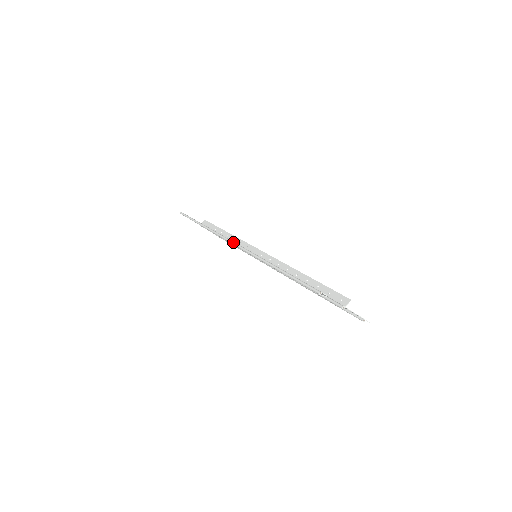
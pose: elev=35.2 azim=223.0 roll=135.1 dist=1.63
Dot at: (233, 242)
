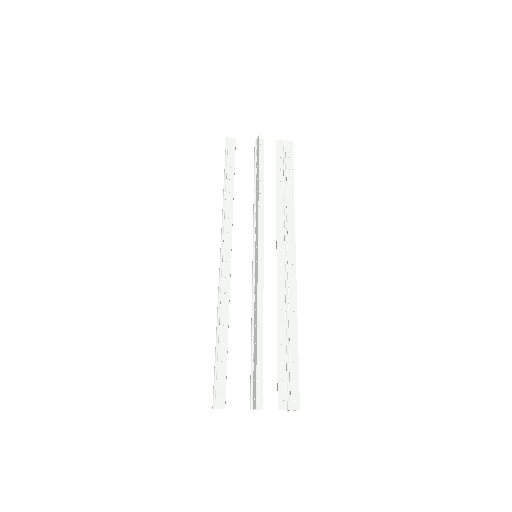
Dot at: (220, 256)
